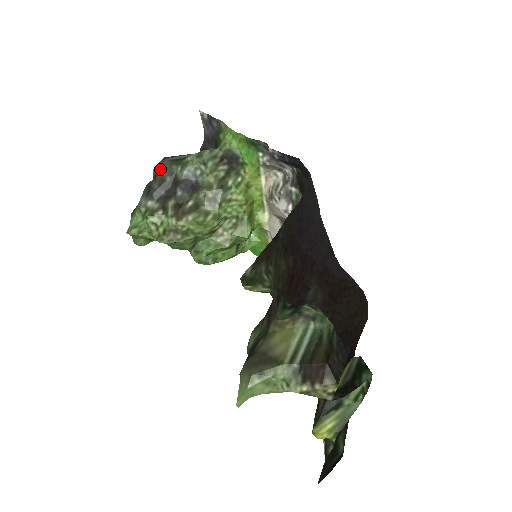
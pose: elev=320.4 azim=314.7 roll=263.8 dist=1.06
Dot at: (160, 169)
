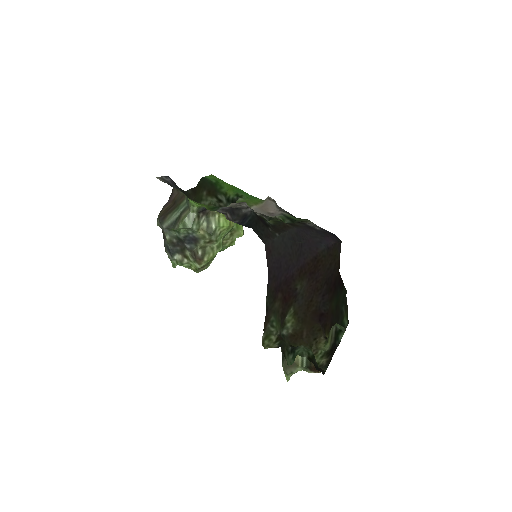
Dot at: (165, 236)
